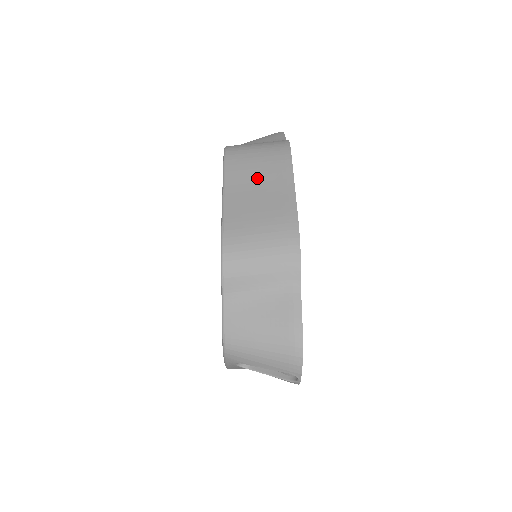
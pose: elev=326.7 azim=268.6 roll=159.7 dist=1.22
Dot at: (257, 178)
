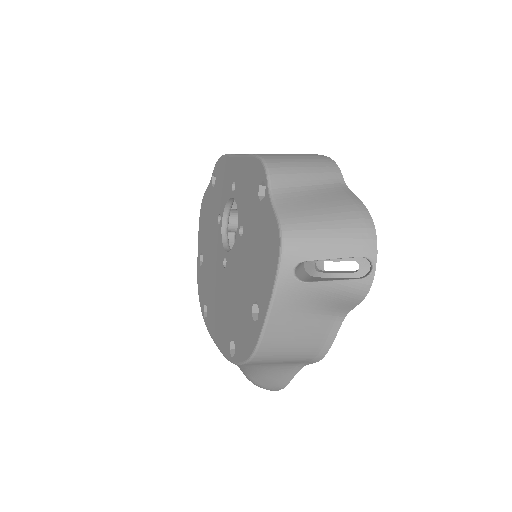
Dot at: occluded
